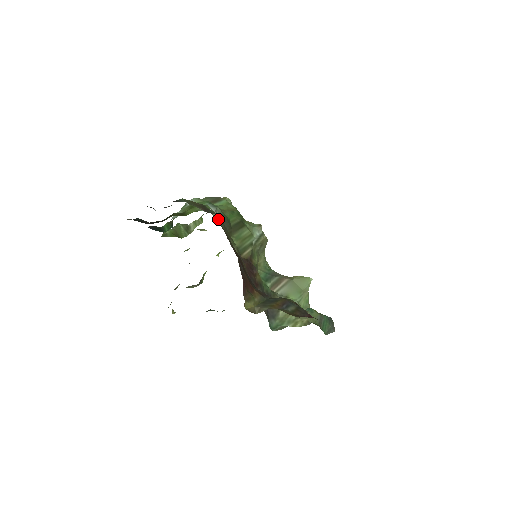
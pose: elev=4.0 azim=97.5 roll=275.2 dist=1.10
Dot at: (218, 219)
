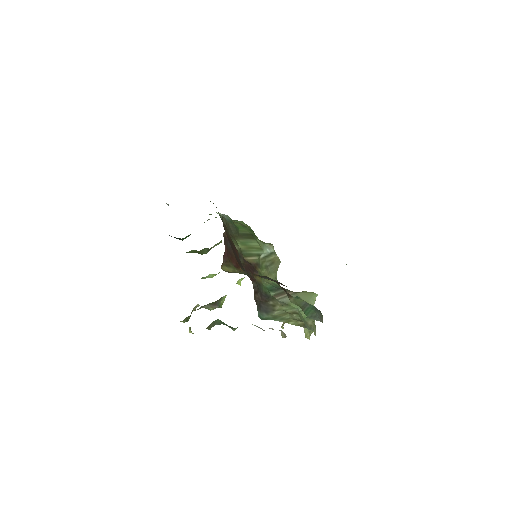
Dot at: occluded
